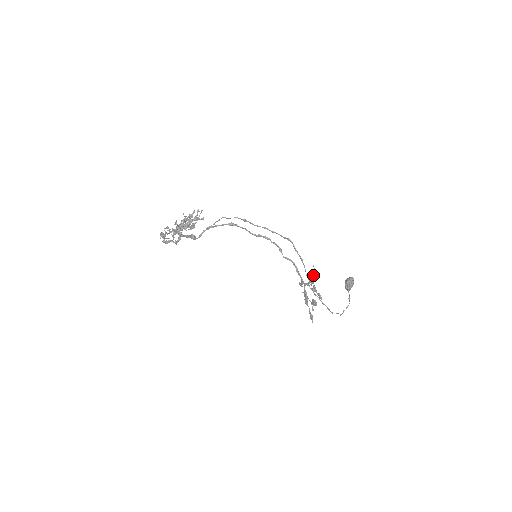
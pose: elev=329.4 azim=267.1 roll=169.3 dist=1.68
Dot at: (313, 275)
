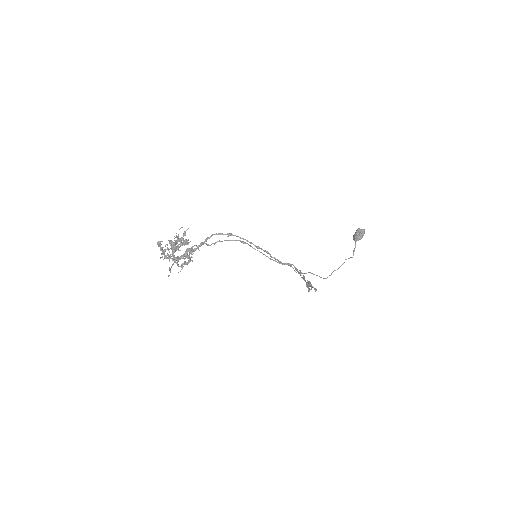
Dot at: occluded
